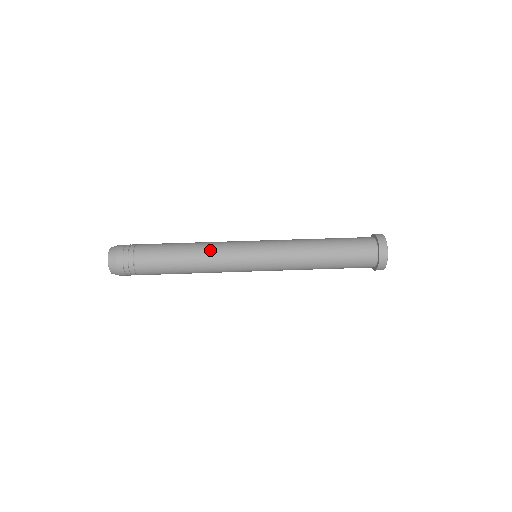
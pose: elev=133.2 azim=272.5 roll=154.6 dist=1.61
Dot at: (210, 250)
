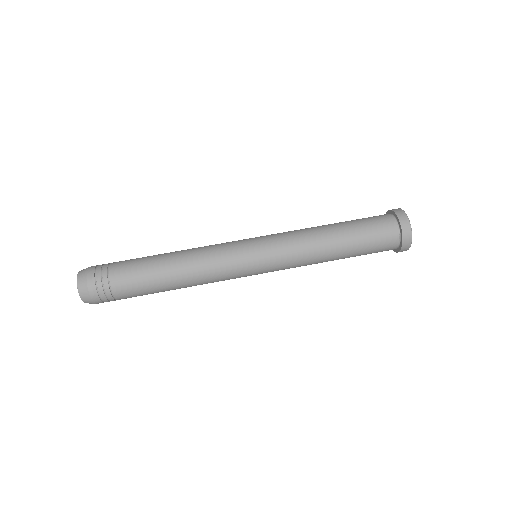
Dot at: (205, 280)
